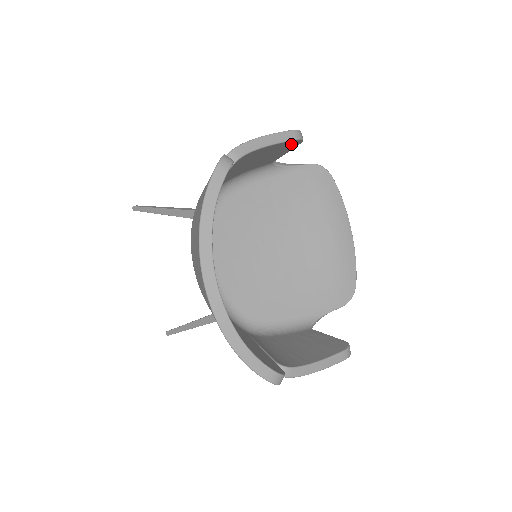
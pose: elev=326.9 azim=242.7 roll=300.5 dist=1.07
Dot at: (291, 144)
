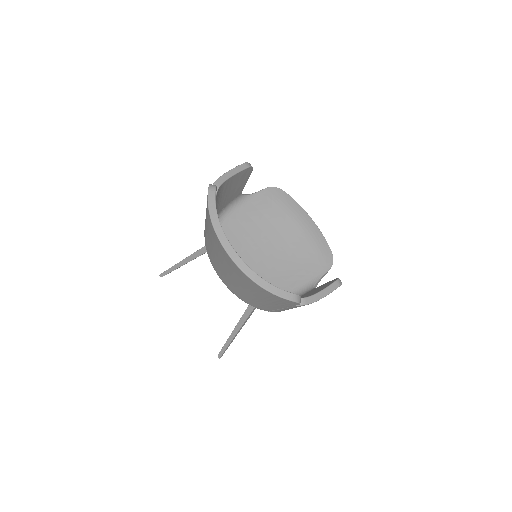
Dot at: (246, 172)
